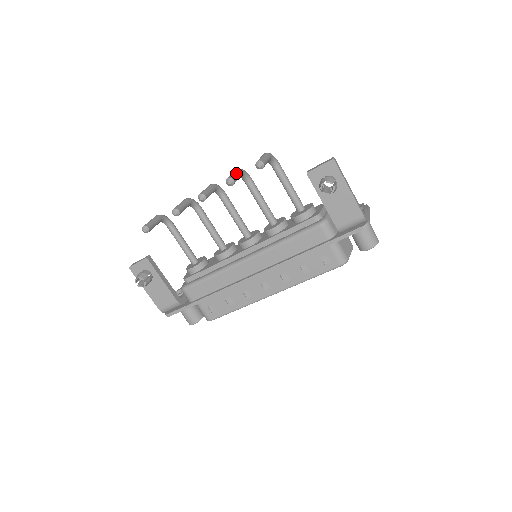
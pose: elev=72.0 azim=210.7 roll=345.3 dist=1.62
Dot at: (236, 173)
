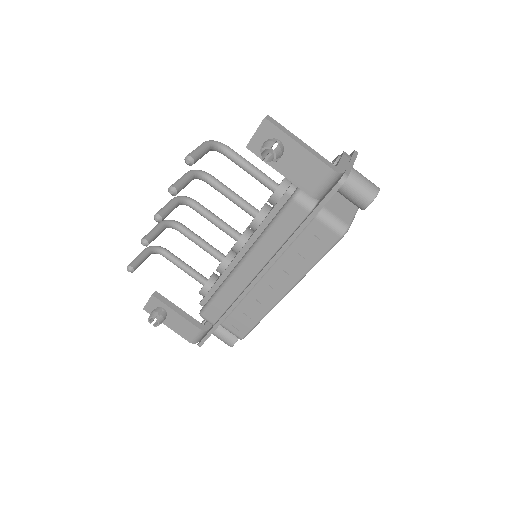
Dot at: (181, 178)
